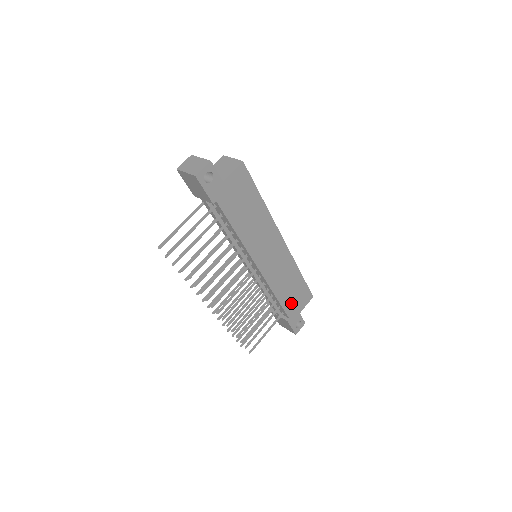
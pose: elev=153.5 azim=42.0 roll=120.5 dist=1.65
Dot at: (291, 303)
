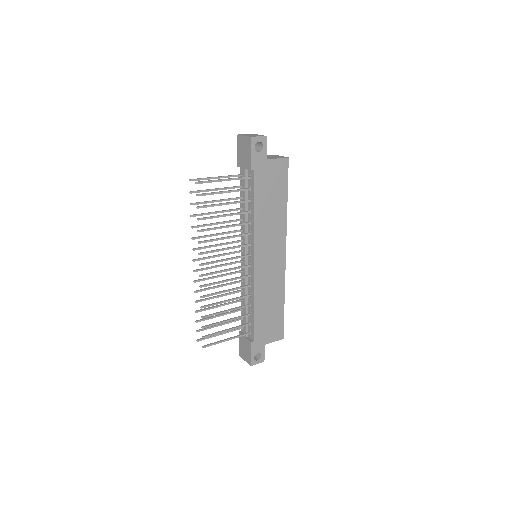
Dot at: (263, 326)
